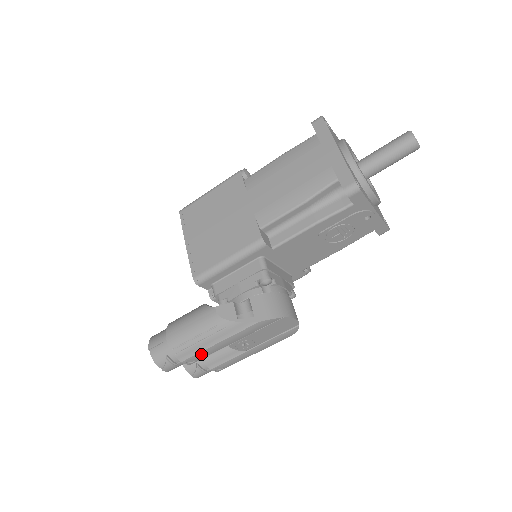
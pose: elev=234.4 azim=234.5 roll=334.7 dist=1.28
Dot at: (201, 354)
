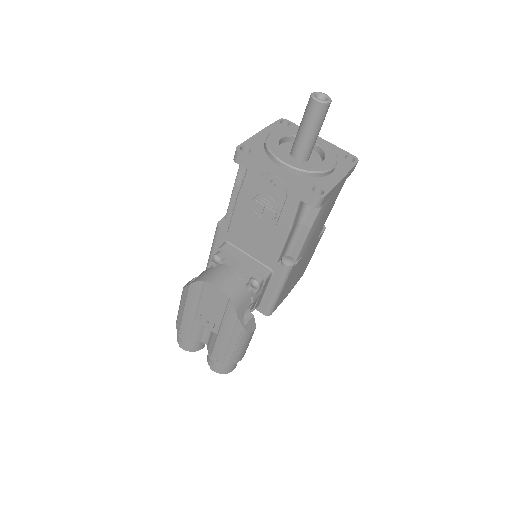
Dot at: (184, 326)
